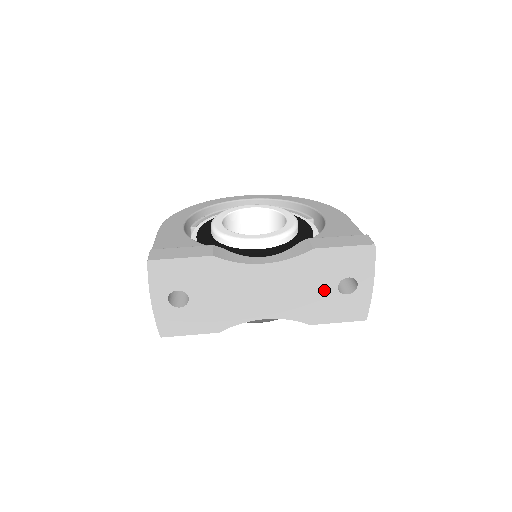
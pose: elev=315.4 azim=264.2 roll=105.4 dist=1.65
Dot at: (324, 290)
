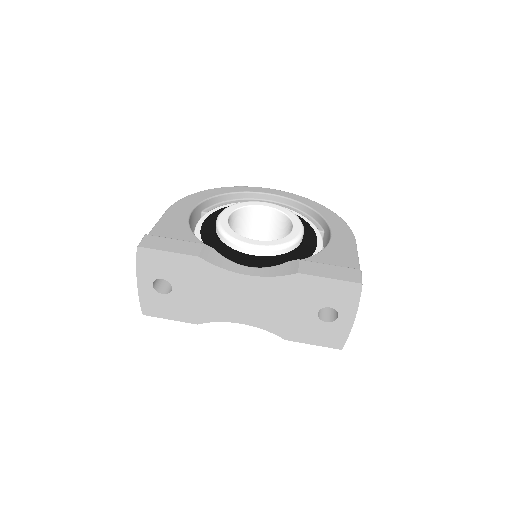
Dot at: (303, 313)
